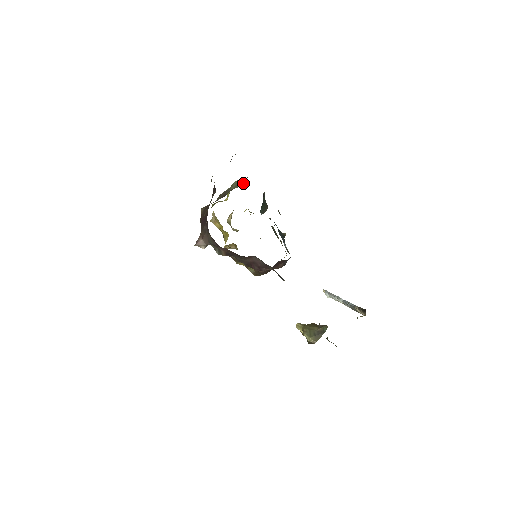
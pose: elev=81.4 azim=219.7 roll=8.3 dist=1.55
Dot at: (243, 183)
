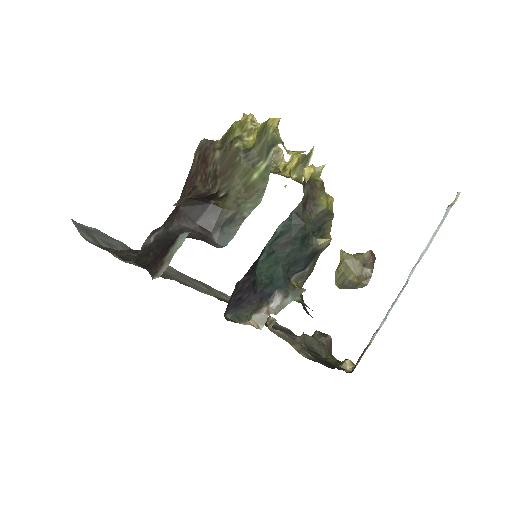
Dot at: (255, 186)
